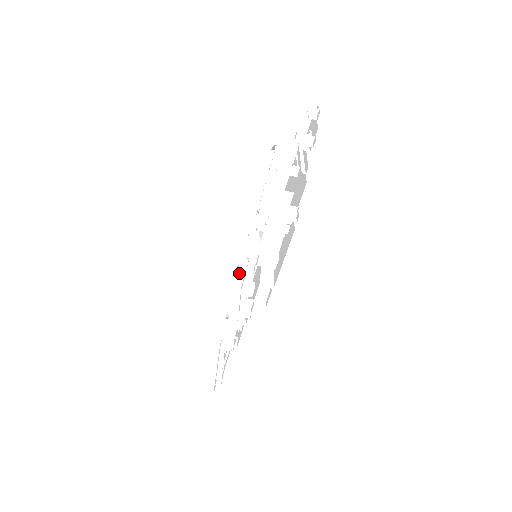
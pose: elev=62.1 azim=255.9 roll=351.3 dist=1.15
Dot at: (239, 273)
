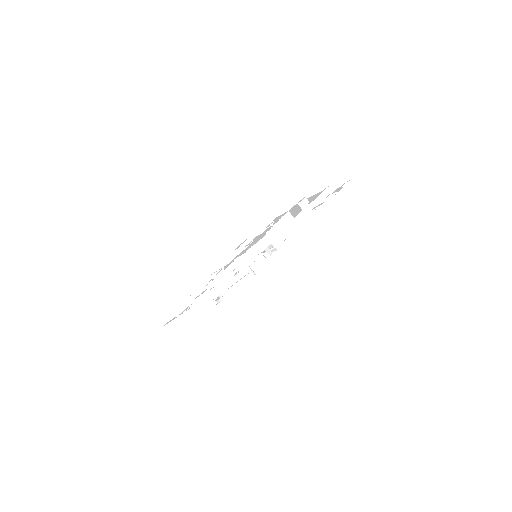
Dot at: occluded
